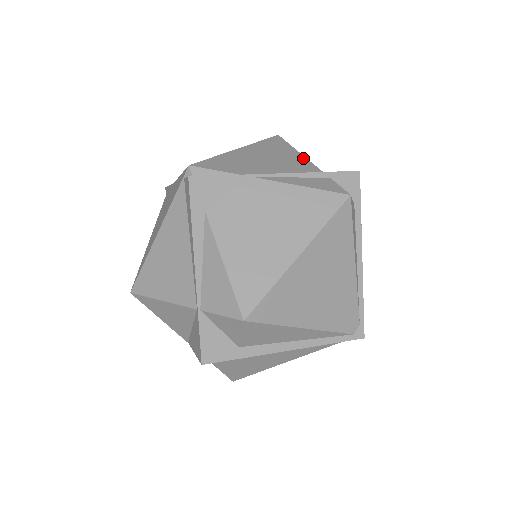
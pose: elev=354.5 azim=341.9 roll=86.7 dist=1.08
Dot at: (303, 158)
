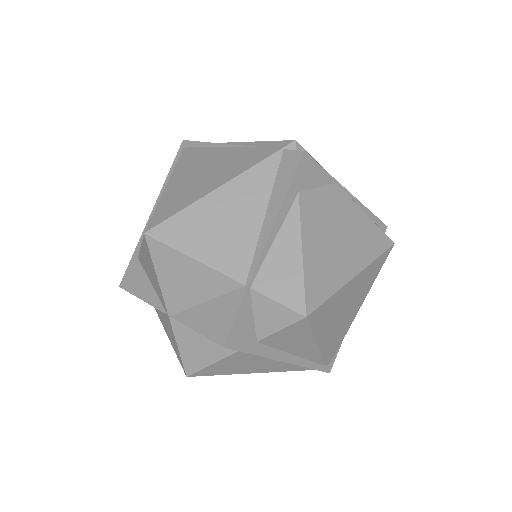
Dot at: occluded
